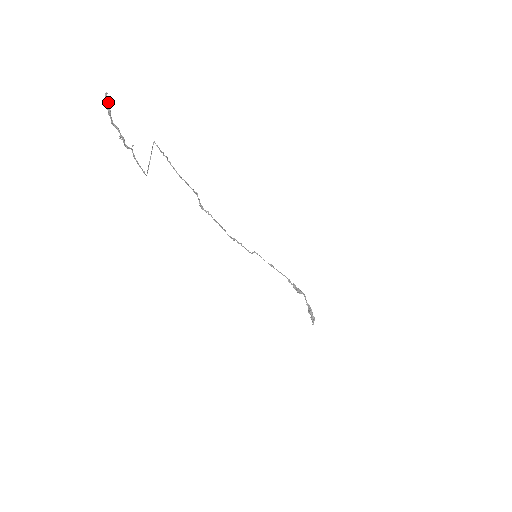
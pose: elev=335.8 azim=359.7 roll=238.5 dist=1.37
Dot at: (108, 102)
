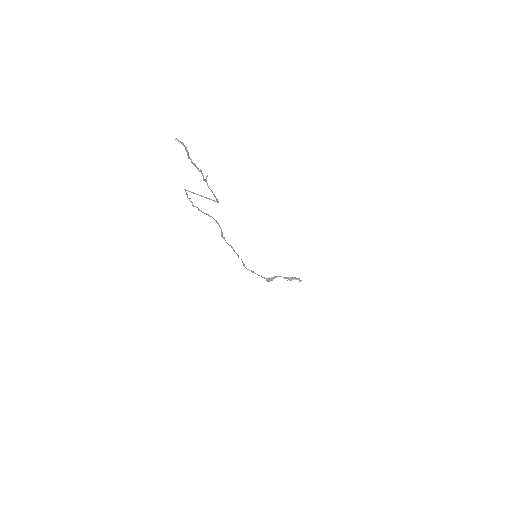
Dot at: occluded
